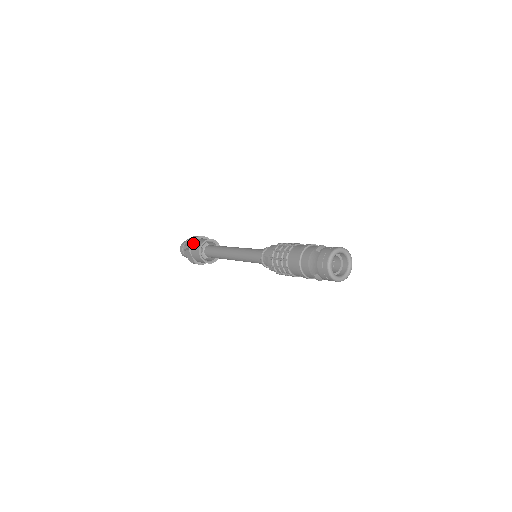
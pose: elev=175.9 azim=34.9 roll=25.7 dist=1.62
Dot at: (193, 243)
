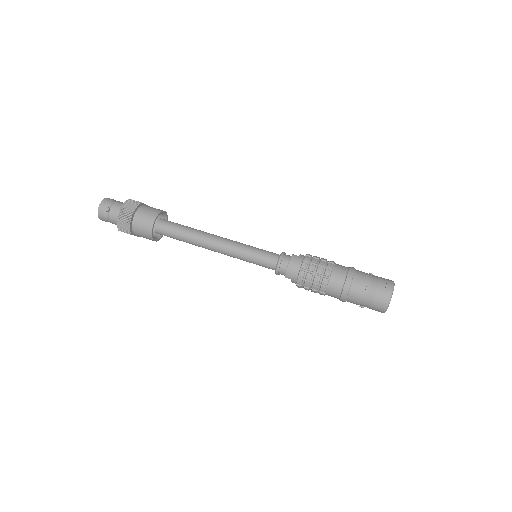
Dot at: (132, 225)
